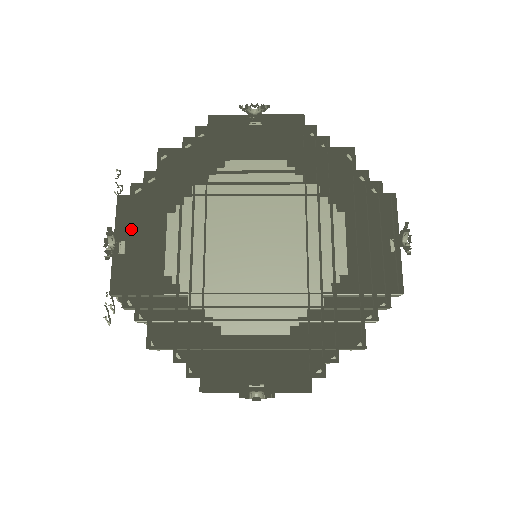
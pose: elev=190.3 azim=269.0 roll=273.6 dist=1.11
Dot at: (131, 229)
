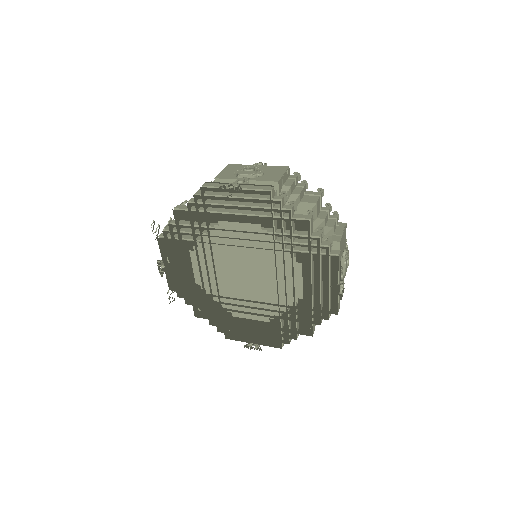
Dot at: (171, 258)
